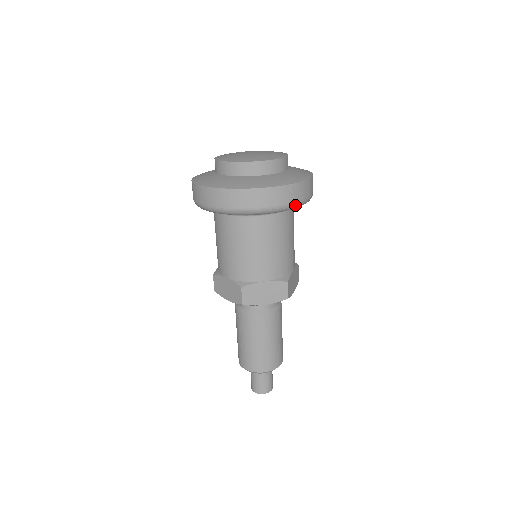
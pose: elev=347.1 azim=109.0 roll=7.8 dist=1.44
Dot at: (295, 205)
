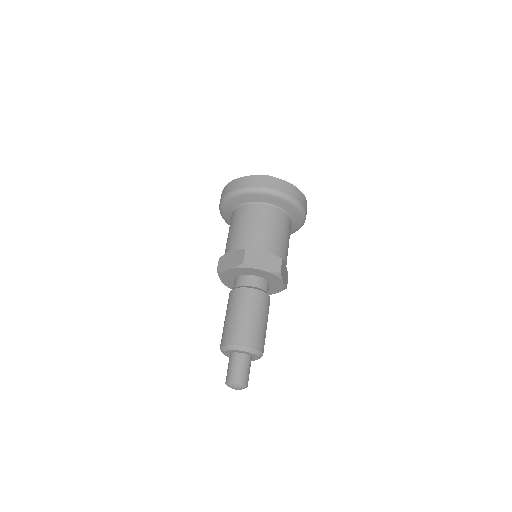
Dot at: (296, 201)
